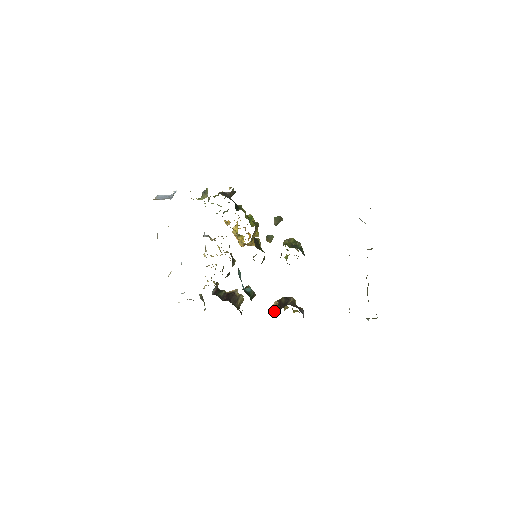
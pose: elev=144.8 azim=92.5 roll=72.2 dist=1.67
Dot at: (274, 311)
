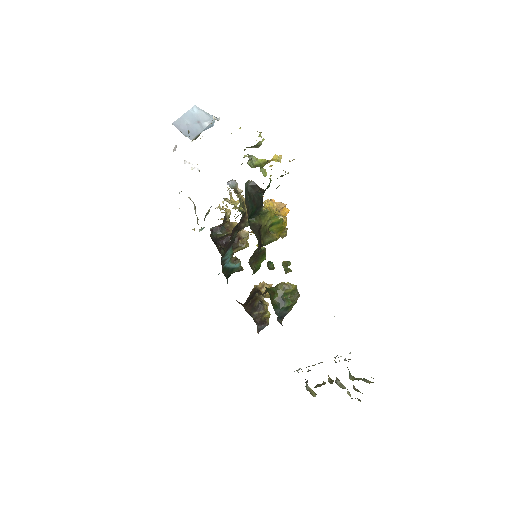
Dot at: (252, 293)
